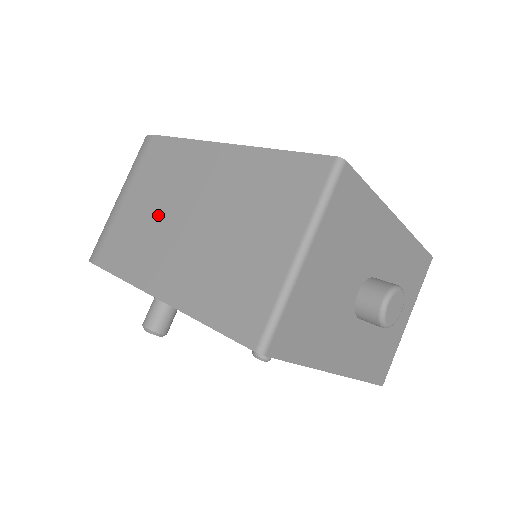
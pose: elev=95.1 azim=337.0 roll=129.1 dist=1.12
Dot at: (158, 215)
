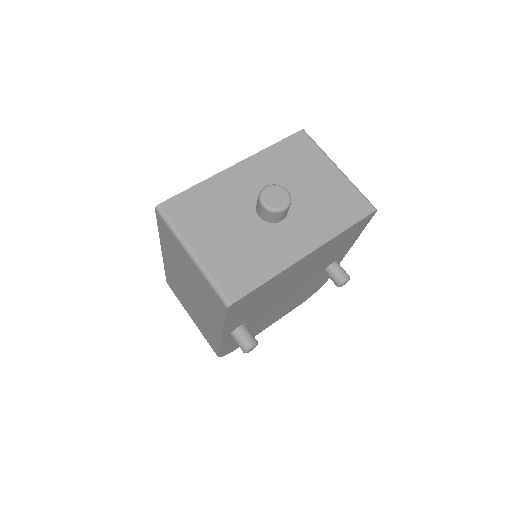
Dot at: (193, 308)
